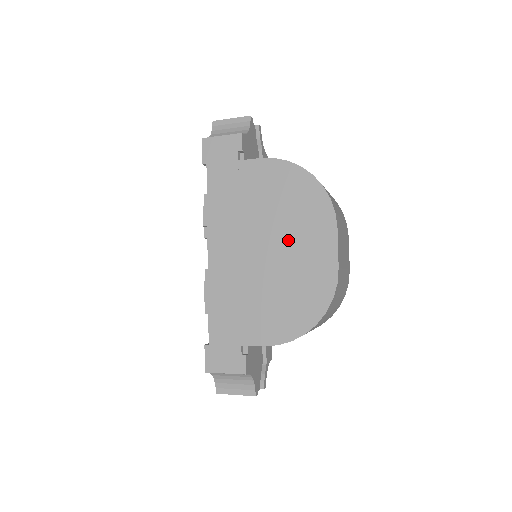
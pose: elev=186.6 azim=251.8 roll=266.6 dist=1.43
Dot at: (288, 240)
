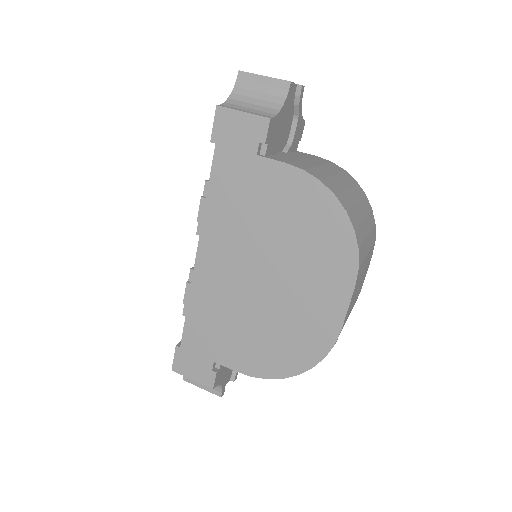
Dot at: (293, 277)
